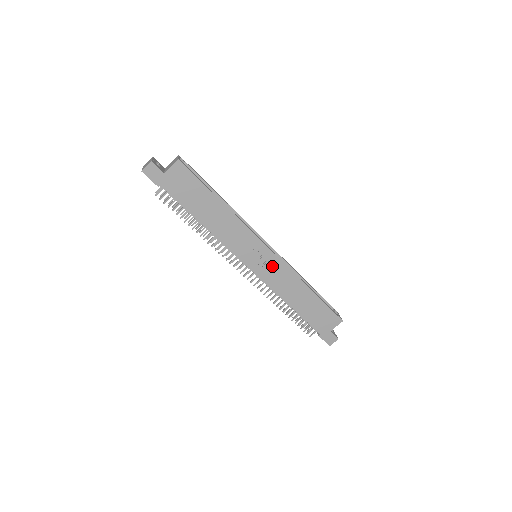
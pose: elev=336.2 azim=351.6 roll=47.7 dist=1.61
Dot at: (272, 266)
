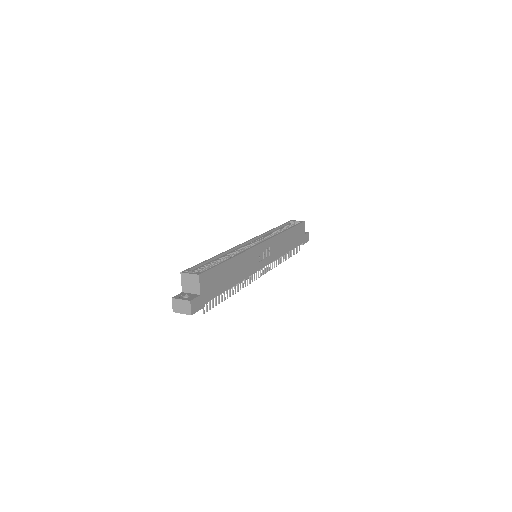
Dot at: (270, 248)
